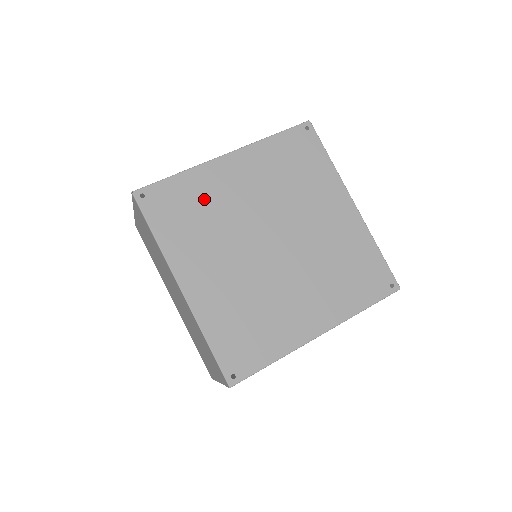
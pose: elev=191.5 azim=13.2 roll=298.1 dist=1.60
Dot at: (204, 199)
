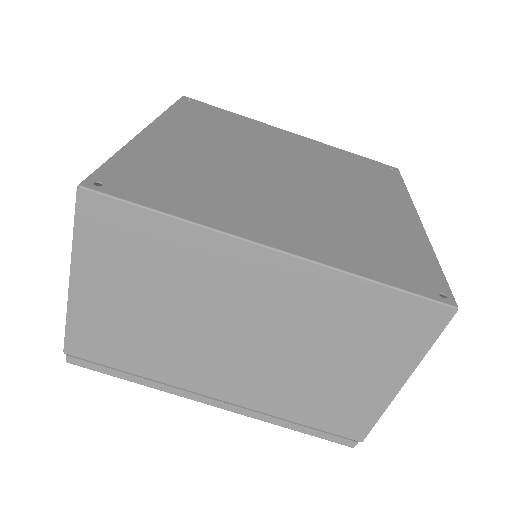
Dot at: (242, 128)
